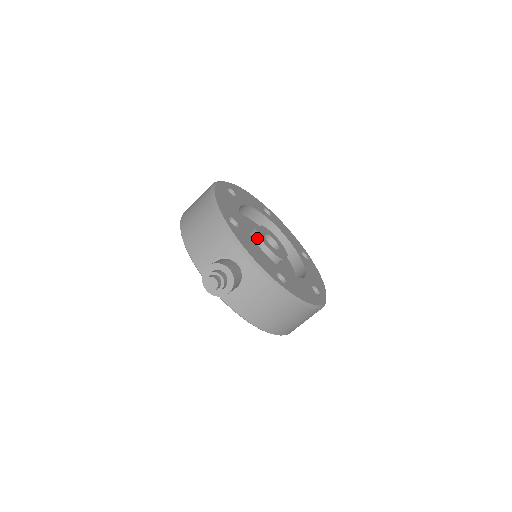
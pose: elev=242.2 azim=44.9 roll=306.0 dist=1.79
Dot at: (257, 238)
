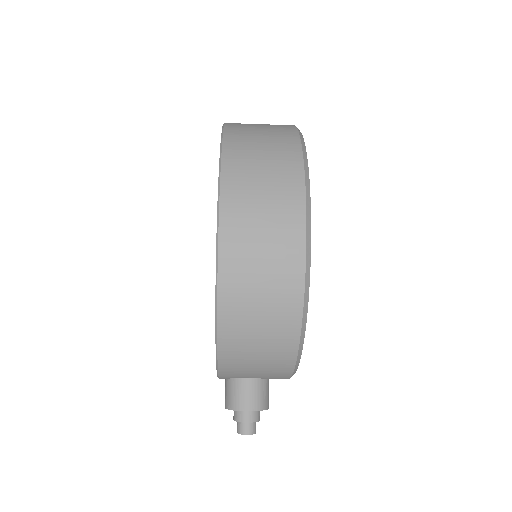
Dot at: occluded
